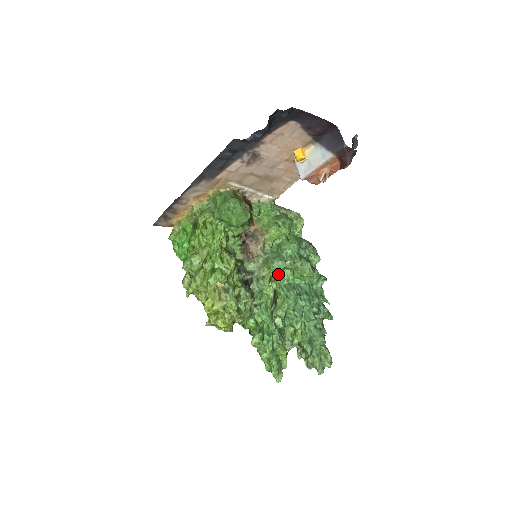
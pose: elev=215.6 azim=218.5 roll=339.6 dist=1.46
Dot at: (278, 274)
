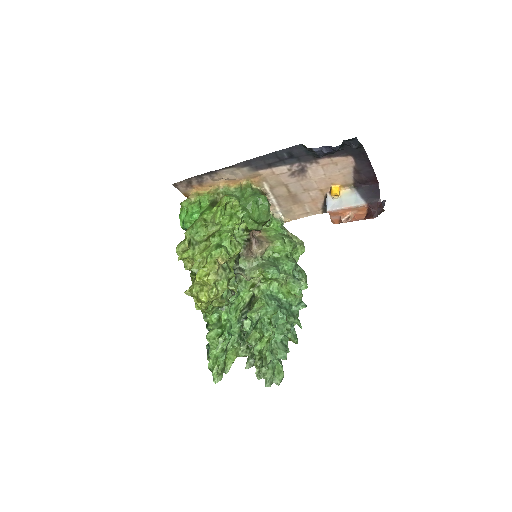
Dot at: (265, 283)
